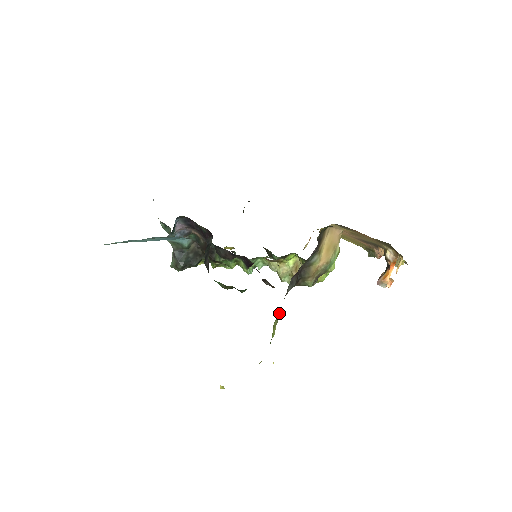
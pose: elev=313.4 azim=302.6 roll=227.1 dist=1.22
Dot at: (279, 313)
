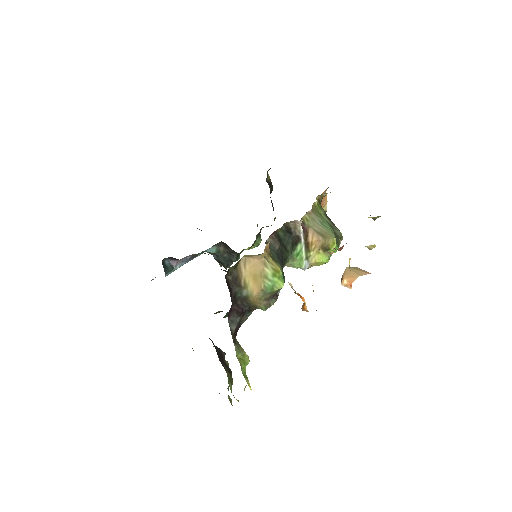
Dot at: (236, 348)
